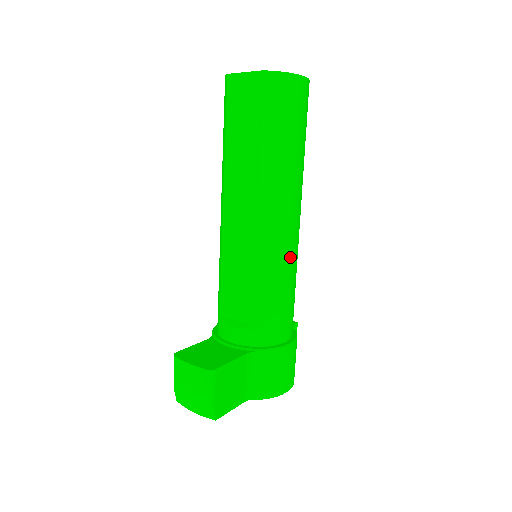
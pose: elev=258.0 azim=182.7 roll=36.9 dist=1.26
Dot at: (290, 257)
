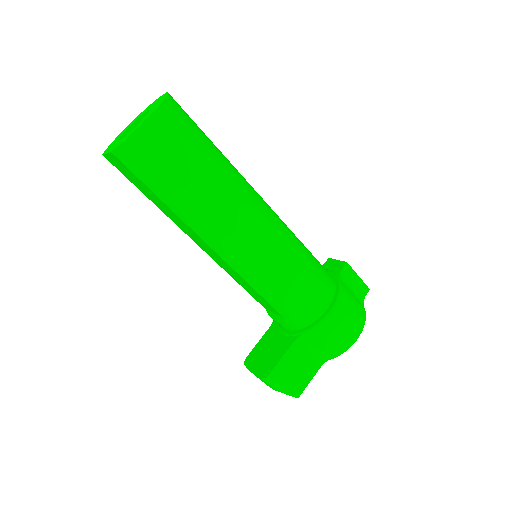
Dot at: (274, 257)
